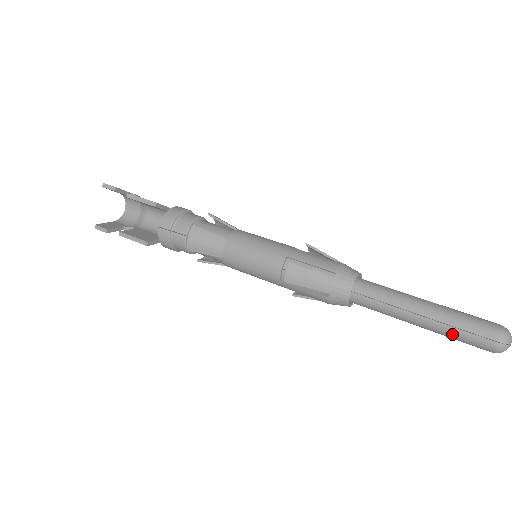
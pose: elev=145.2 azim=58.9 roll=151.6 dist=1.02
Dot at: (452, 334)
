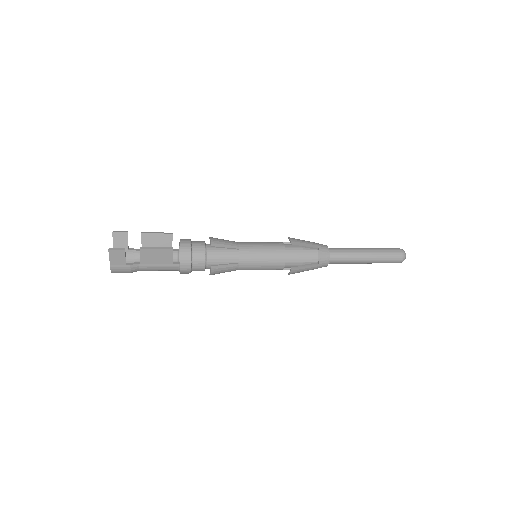
Dot at: (383, 252)
